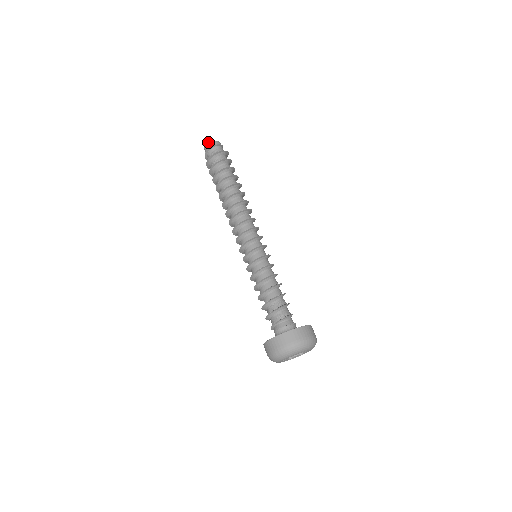
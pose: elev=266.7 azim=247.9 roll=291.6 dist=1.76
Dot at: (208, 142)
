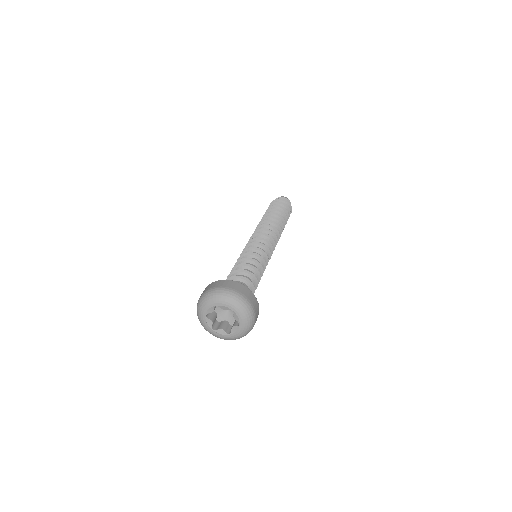
Dot at: (283, 196)
